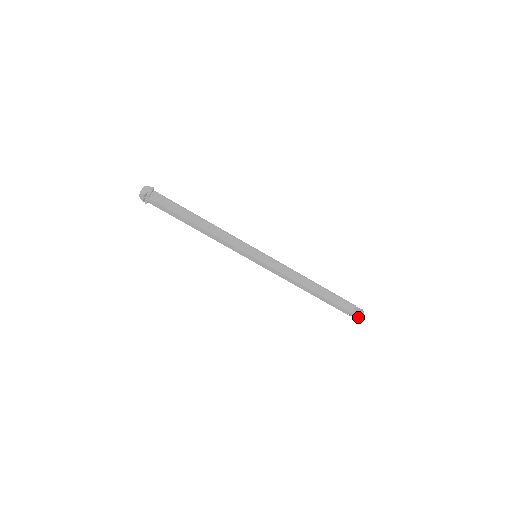
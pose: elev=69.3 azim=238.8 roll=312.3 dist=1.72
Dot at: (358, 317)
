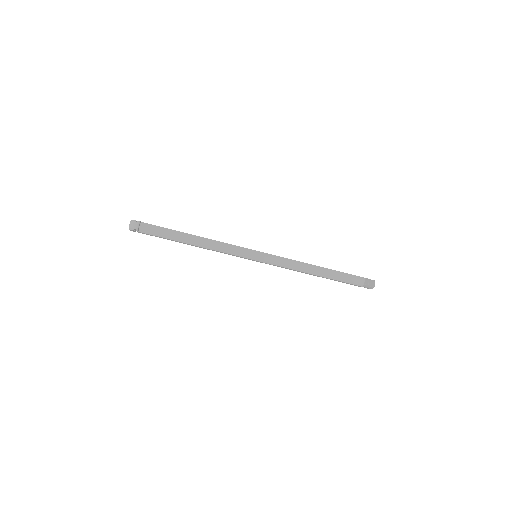
Dot at: (370, 288)
